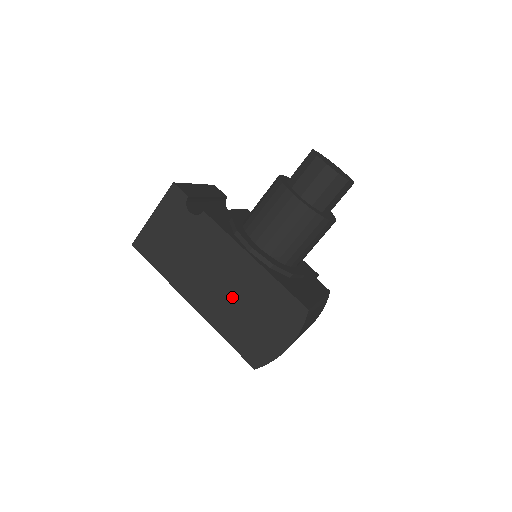
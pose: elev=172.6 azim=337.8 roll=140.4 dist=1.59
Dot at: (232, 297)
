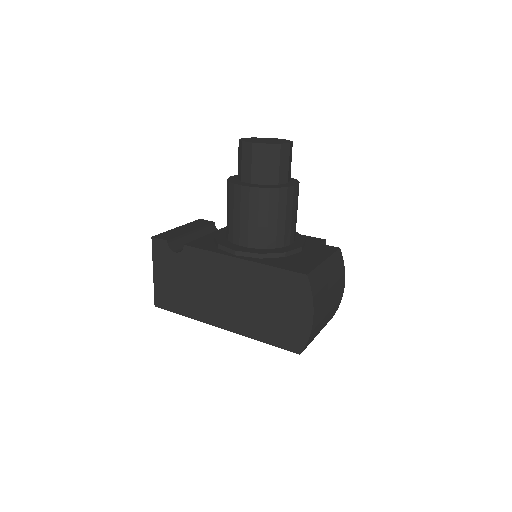
Dot at: (245, 302)
